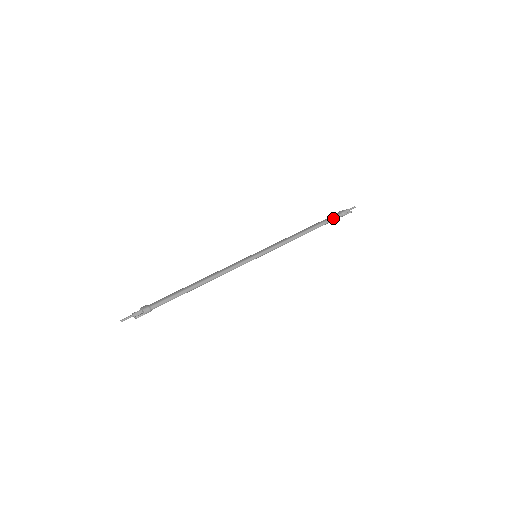
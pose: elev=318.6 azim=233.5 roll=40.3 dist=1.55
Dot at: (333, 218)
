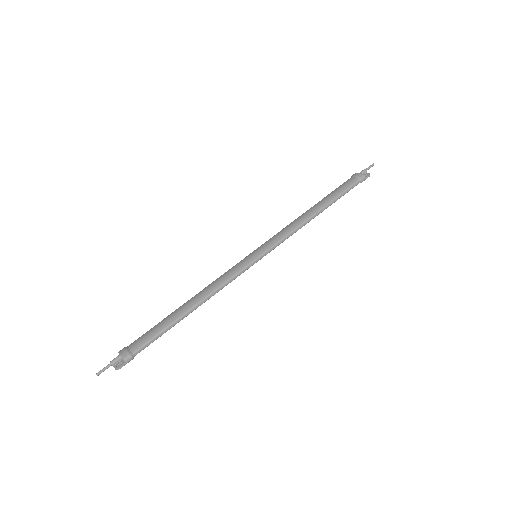
Dot at: (349, 189)
